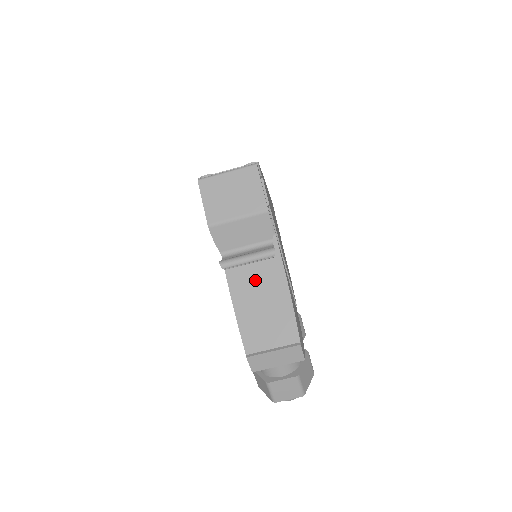
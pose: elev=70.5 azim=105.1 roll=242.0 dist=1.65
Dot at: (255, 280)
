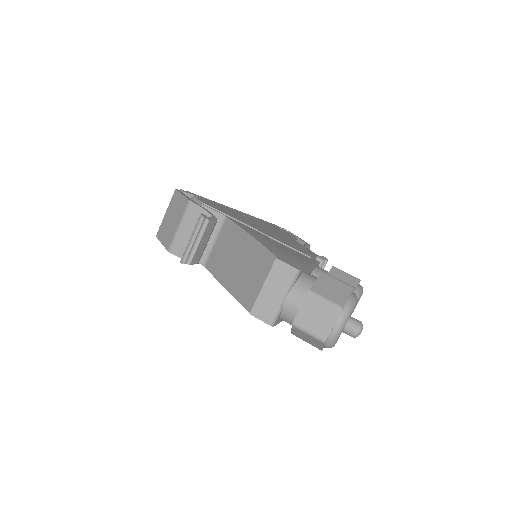
Dot at: (229, 257)
